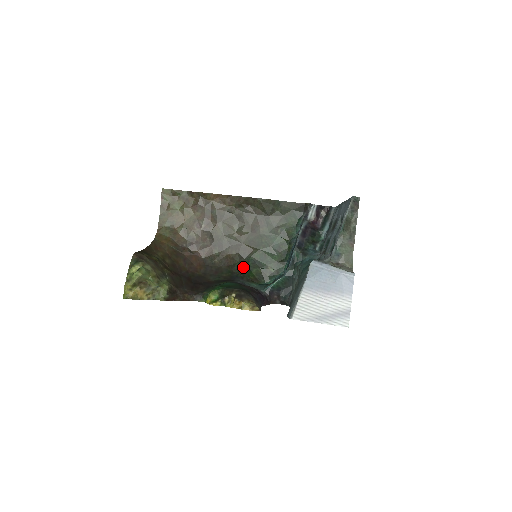
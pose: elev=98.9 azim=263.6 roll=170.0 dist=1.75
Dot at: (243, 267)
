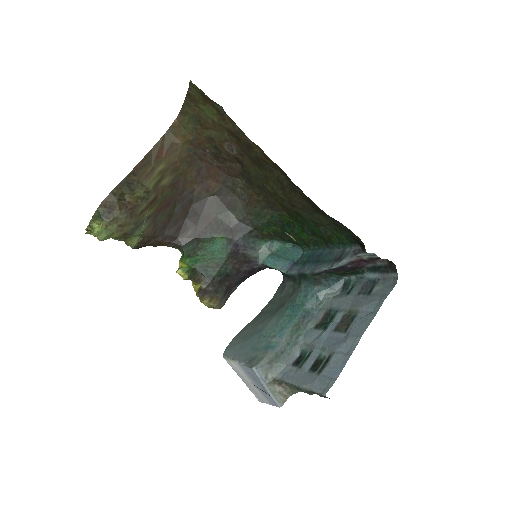
Dot at: (262, 218)
